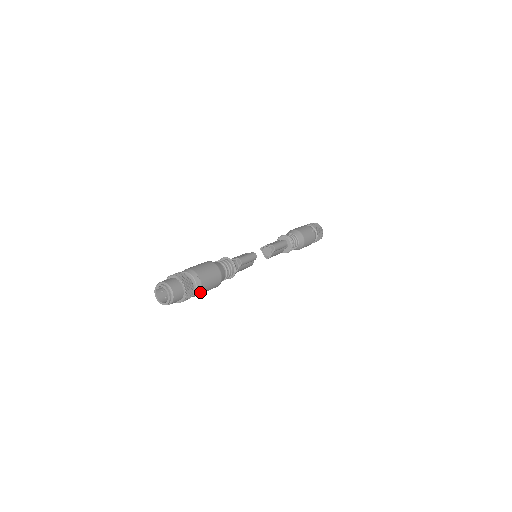
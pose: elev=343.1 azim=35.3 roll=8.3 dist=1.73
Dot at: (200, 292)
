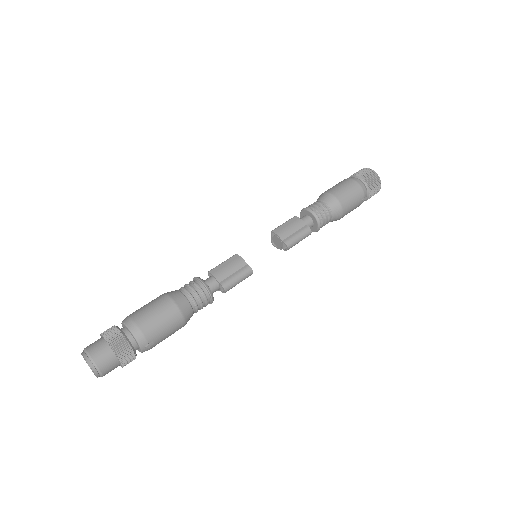
Dot at: occluded
